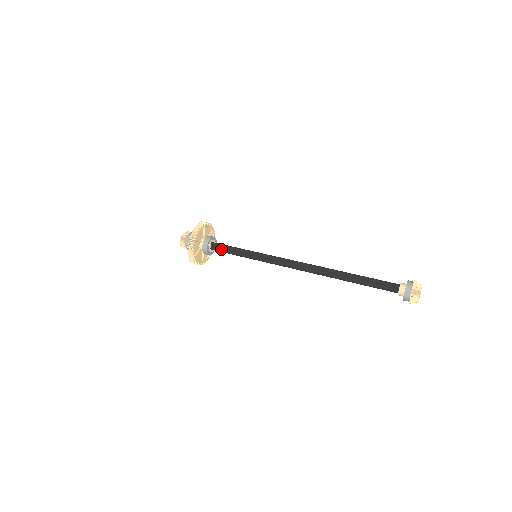
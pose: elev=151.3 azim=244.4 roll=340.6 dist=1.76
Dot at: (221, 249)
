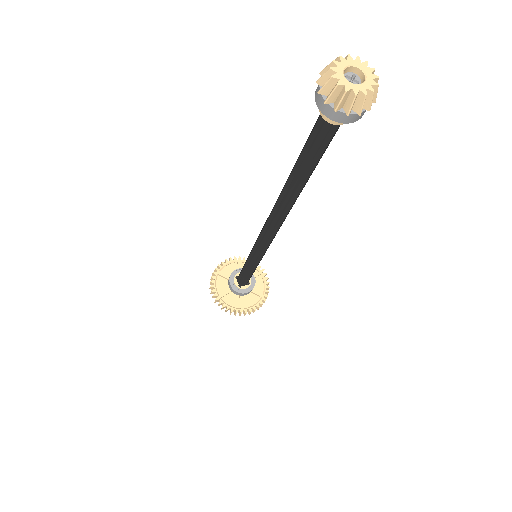
Dot at: occluded
